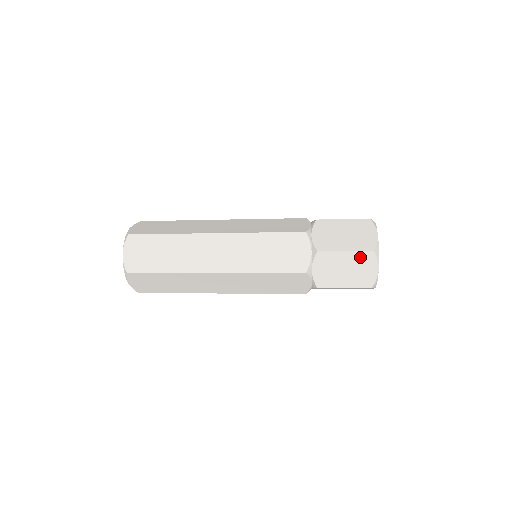
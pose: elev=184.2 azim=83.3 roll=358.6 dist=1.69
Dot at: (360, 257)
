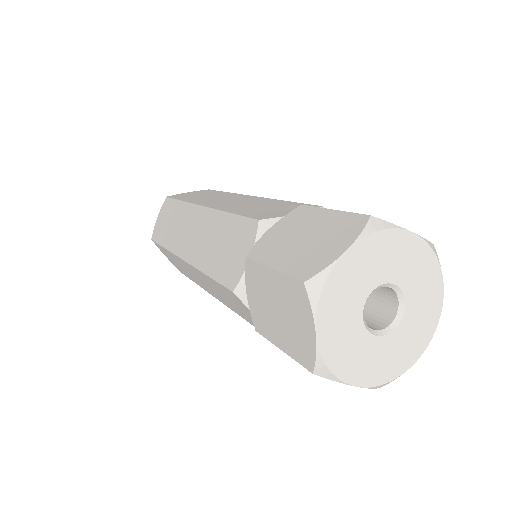
Dot at: occluded
